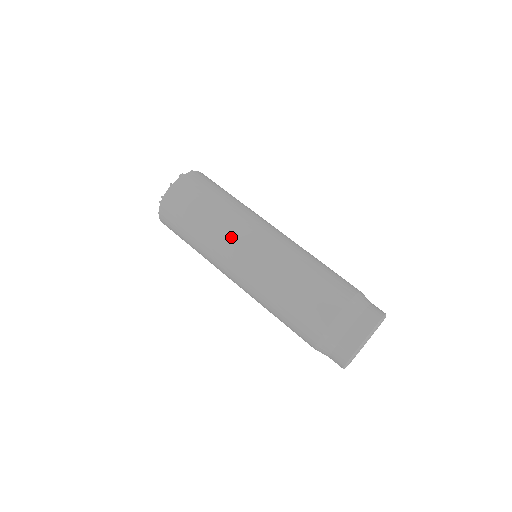
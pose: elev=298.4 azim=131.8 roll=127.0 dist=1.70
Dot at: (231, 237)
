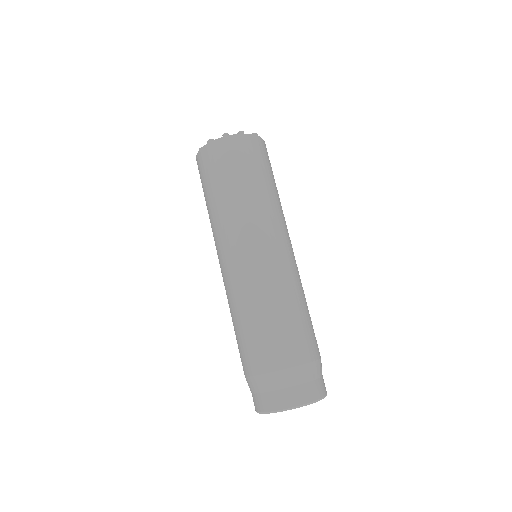
Dot at: (216, 240)
